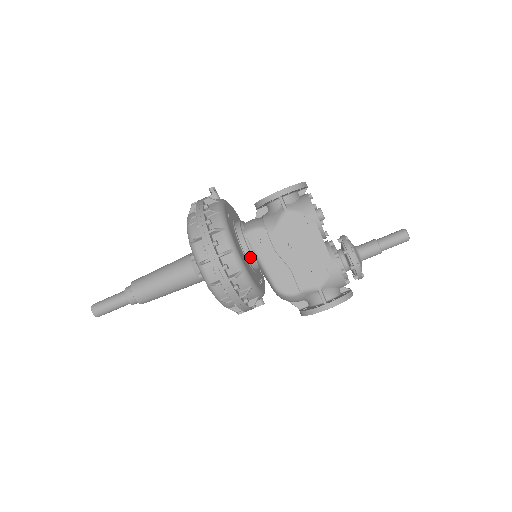
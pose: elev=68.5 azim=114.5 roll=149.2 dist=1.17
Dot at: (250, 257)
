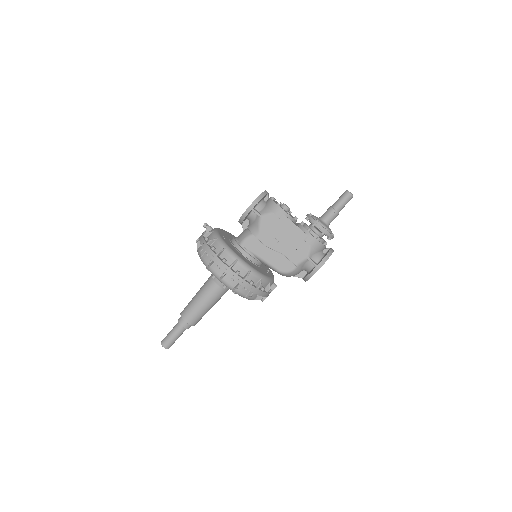
Dot at: (252, 259)
